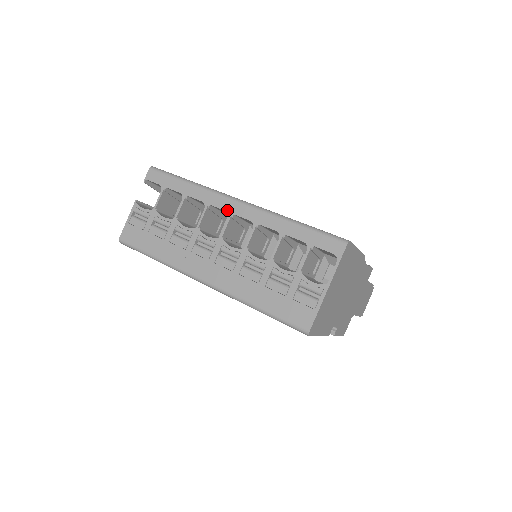
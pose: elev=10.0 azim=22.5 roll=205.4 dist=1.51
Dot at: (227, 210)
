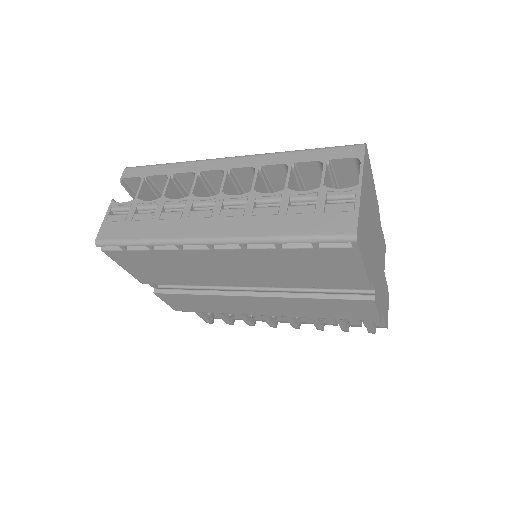
Dot at: (222, 168)
